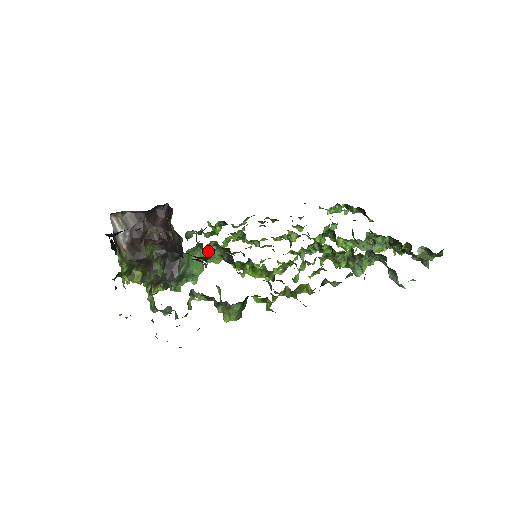
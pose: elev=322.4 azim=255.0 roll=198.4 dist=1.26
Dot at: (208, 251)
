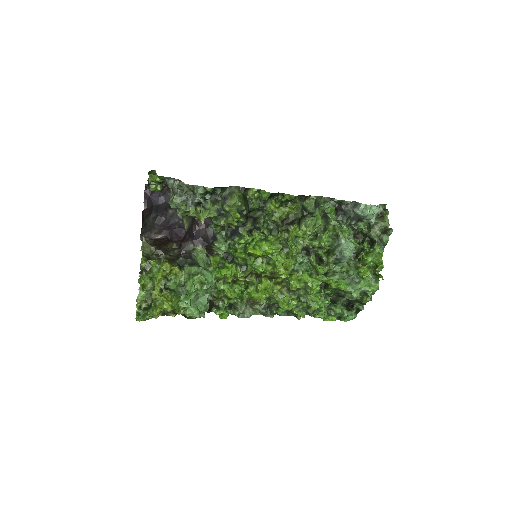
Dot at: (216, 268)
